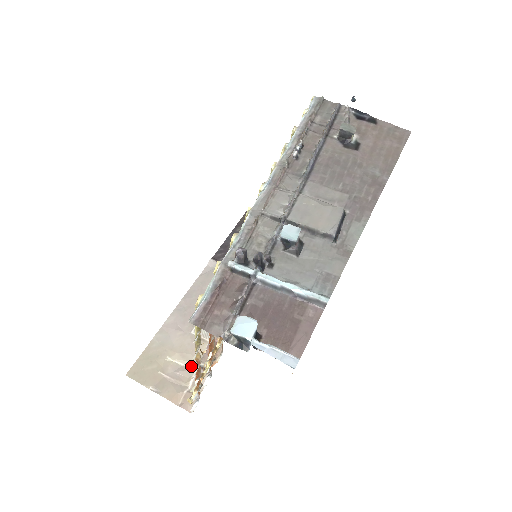
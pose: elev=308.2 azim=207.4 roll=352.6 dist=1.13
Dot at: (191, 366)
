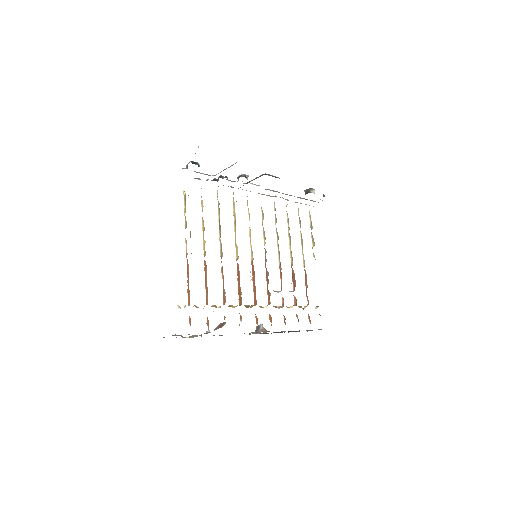
Dot at: occluded
